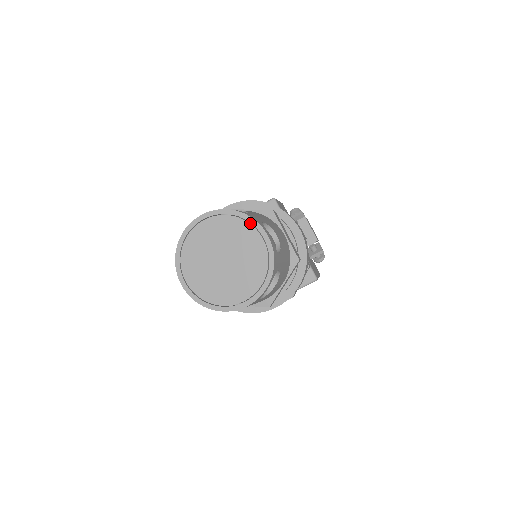
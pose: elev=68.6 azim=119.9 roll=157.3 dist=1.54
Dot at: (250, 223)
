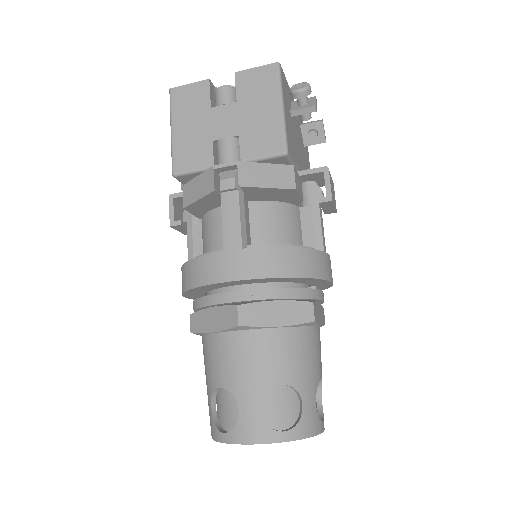
Dot at: occluded
